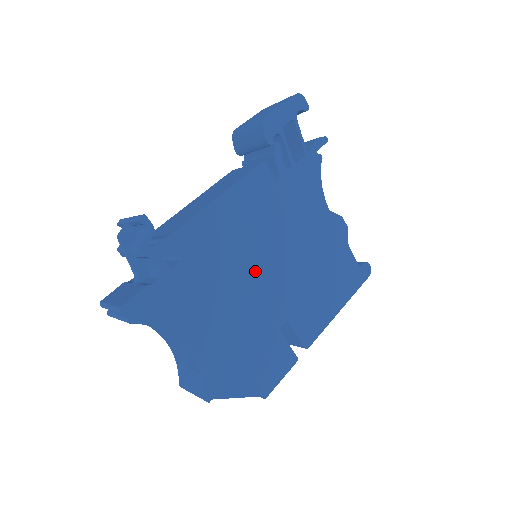
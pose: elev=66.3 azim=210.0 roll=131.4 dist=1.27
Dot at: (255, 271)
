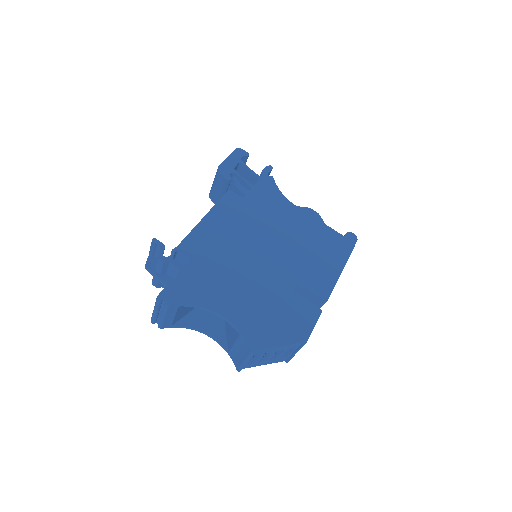
Dot at: (253, 256)
